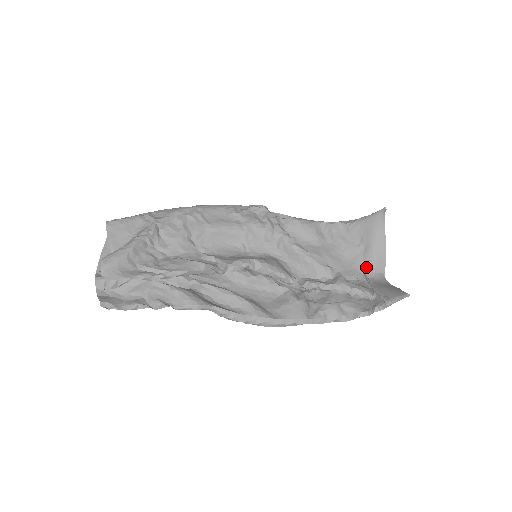
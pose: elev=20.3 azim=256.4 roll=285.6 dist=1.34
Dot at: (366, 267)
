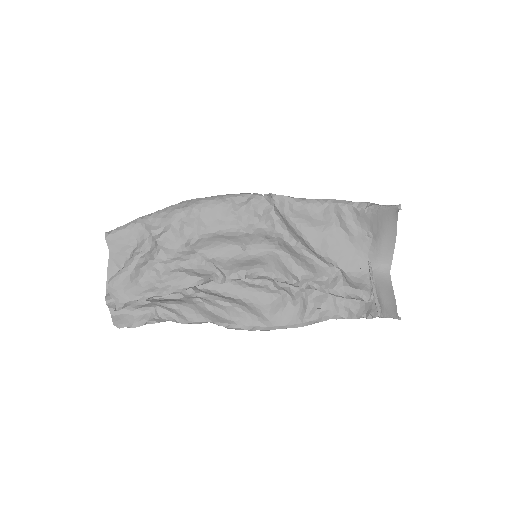
Dot at: (372, 257)
